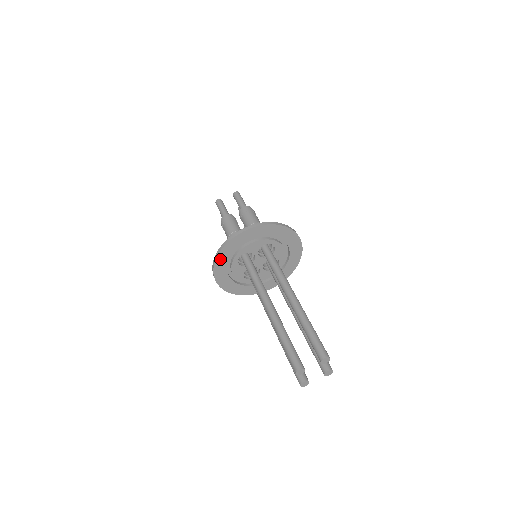
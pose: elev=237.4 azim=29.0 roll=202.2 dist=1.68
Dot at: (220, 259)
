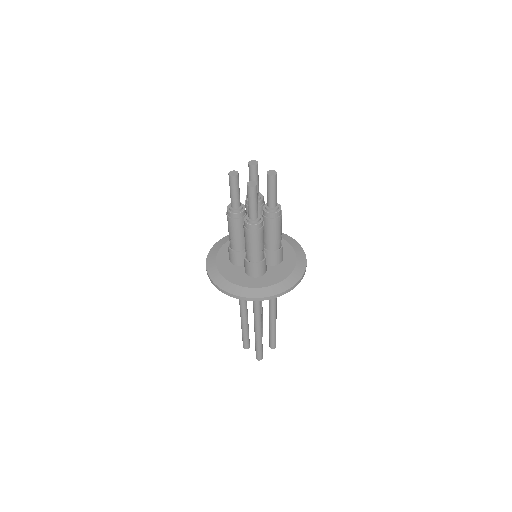
Dot at: (248, 296)
